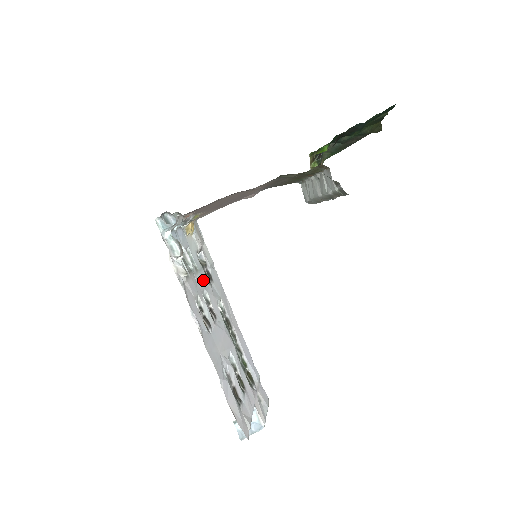
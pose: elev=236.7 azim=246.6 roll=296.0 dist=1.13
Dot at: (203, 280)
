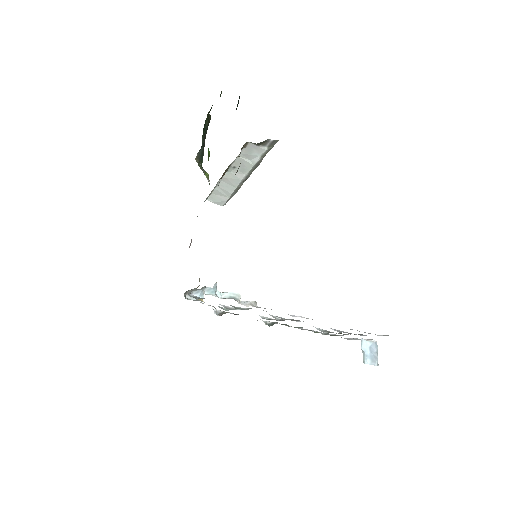
Dot at: occluded
